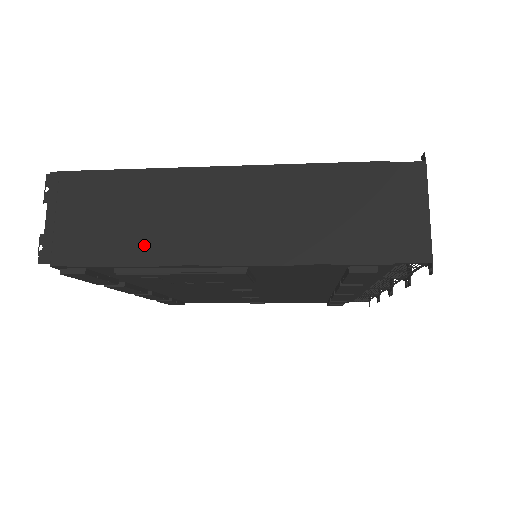
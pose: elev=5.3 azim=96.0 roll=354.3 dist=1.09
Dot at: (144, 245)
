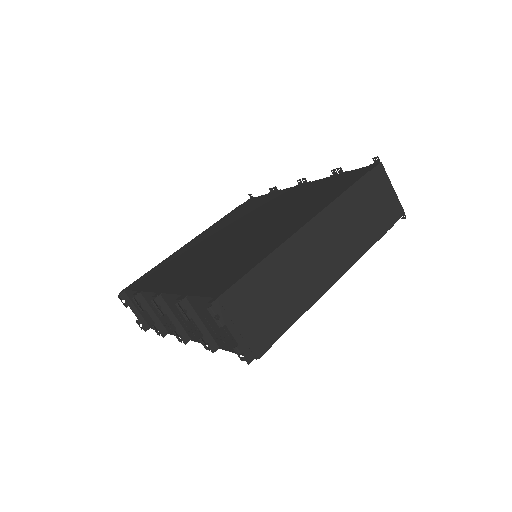
Dot at: (296, 302)
